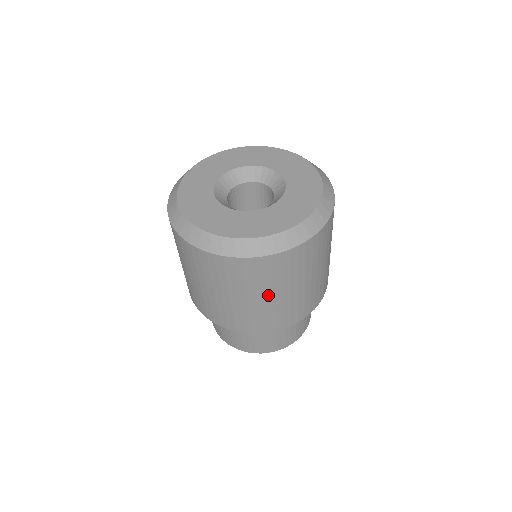
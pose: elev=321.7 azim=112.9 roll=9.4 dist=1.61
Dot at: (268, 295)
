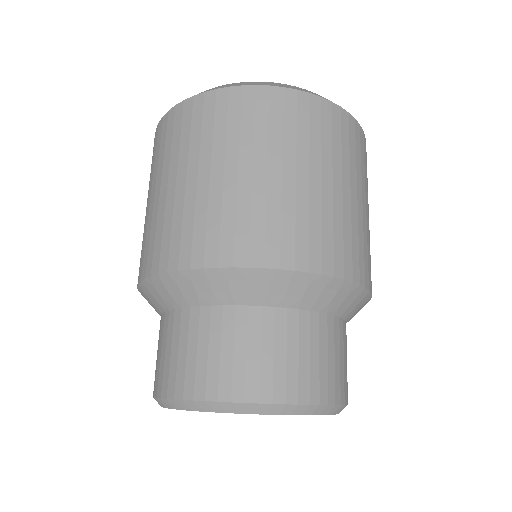
Dot at: (258, 165)
